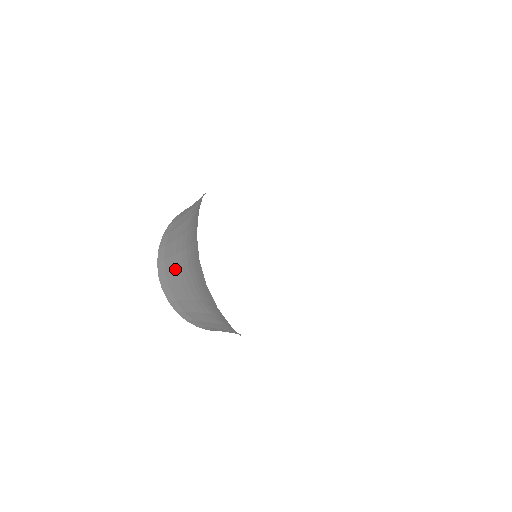
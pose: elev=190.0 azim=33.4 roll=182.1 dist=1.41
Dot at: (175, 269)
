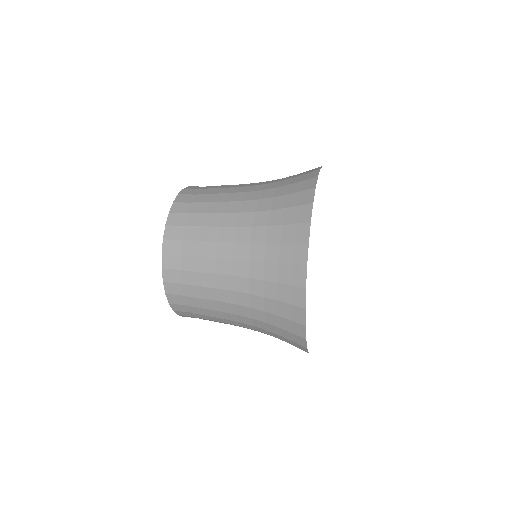
Dot at: (211, 286)
